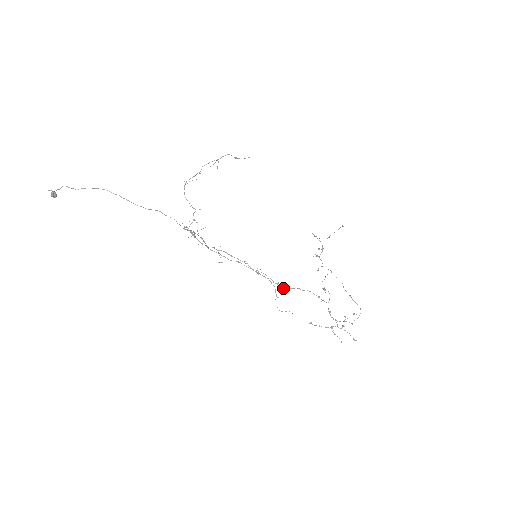
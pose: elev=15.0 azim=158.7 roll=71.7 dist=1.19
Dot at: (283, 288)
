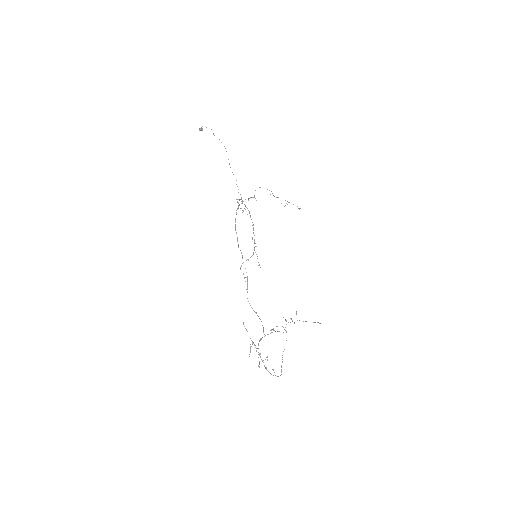
Dot at: occluded
